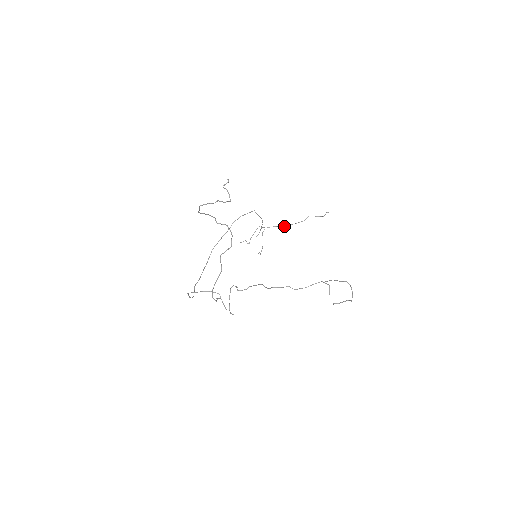
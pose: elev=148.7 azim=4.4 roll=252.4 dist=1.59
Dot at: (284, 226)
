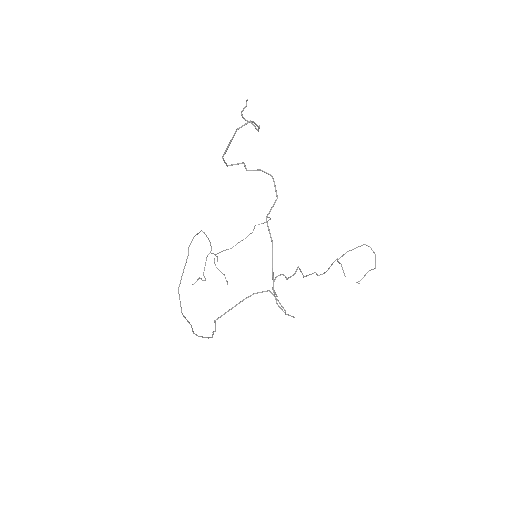
Dot at: occluded
